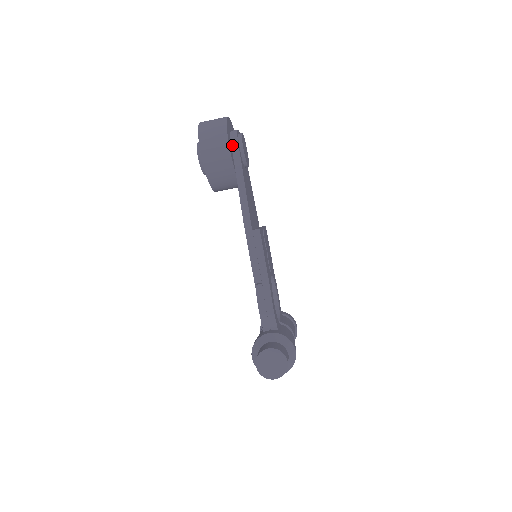
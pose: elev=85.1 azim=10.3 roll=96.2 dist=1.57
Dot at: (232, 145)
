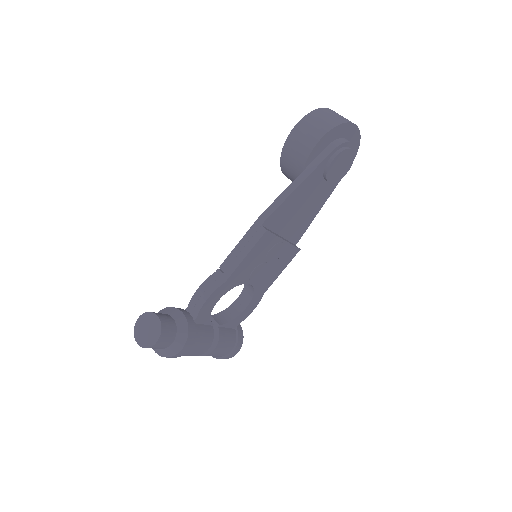
Dot at: (327, 147)
